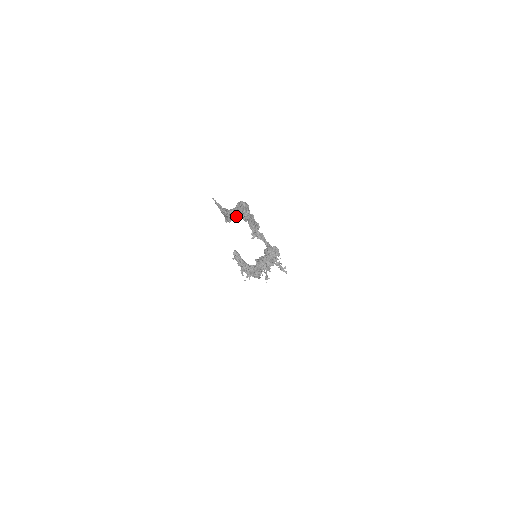
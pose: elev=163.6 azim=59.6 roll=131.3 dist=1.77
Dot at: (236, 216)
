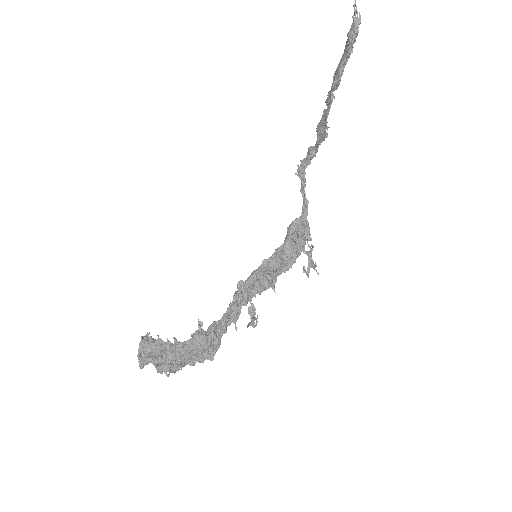
Dot at: occluded
